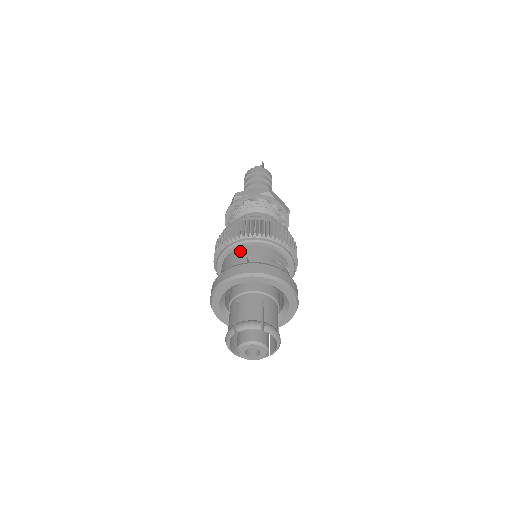
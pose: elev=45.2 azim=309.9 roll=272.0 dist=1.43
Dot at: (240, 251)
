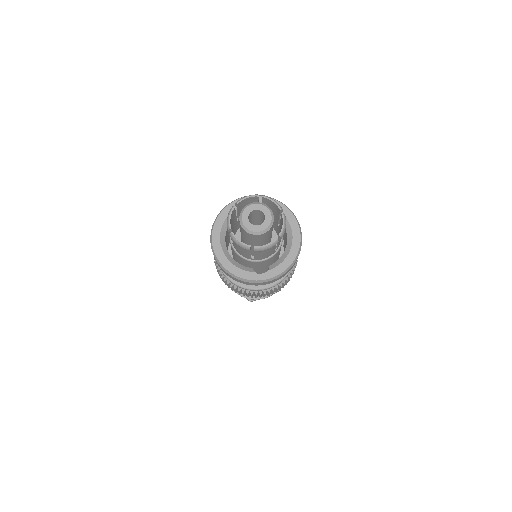
Dot at: occluded
